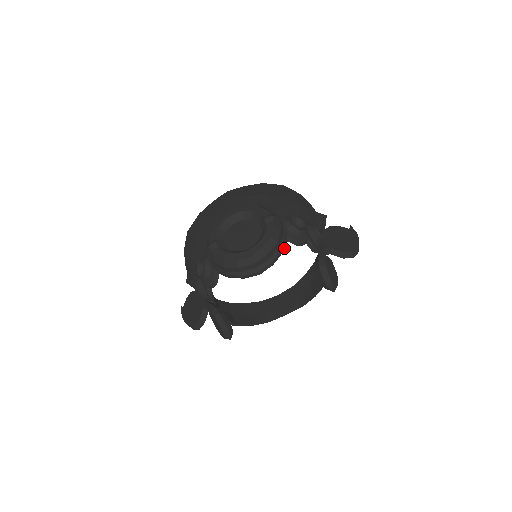
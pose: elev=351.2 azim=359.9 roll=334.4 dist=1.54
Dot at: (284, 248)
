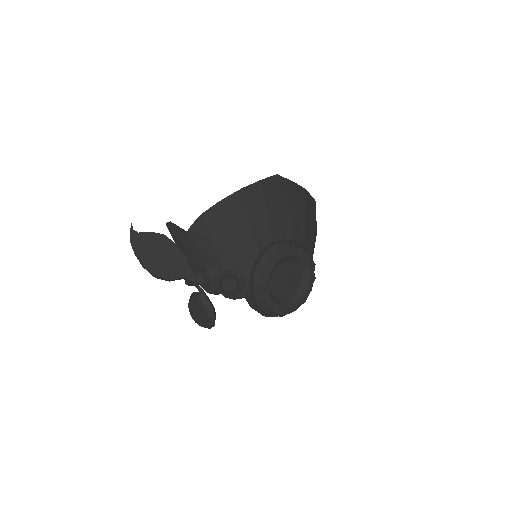
Dot at: occluded
